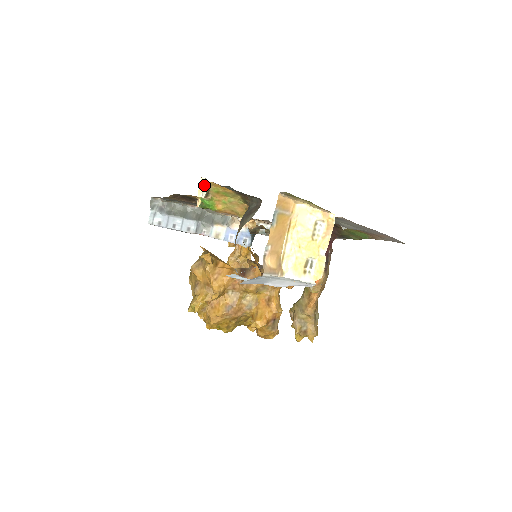
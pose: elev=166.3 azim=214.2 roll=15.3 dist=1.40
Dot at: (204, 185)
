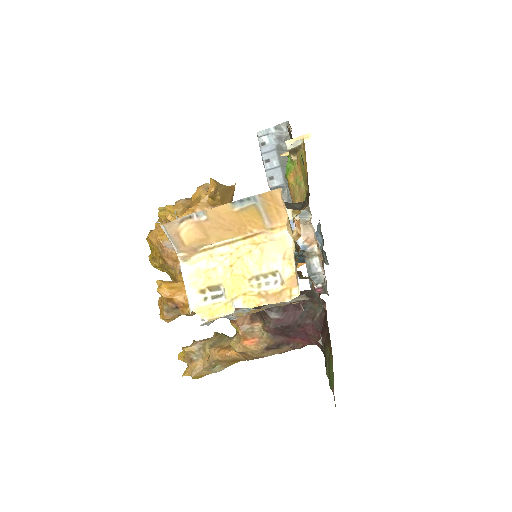
Dot at: (301, 139)
